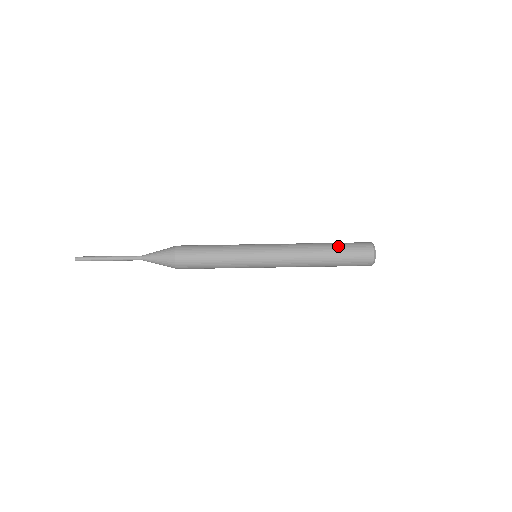
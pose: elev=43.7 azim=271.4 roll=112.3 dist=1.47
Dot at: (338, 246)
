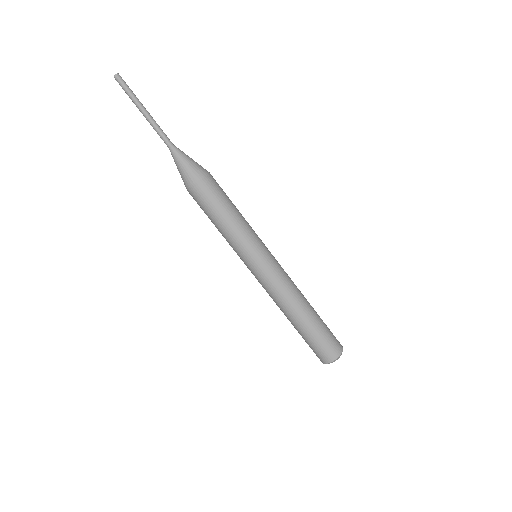
Dot at: (321, 322)
